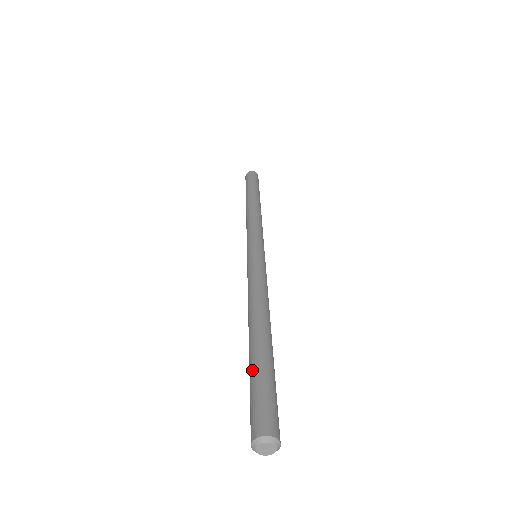
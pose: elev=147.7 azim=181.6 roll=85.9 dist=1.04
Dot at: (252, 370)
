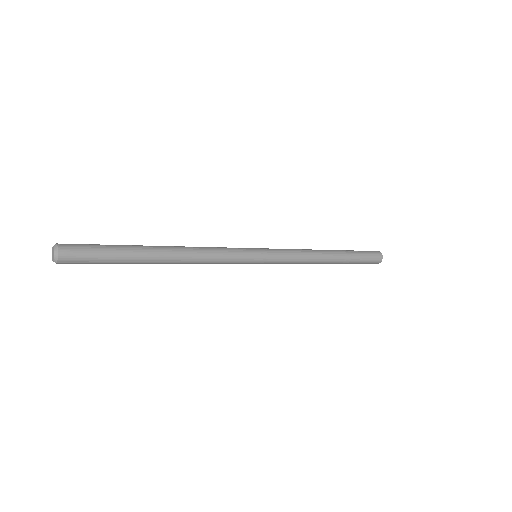
Dot at: occluded
